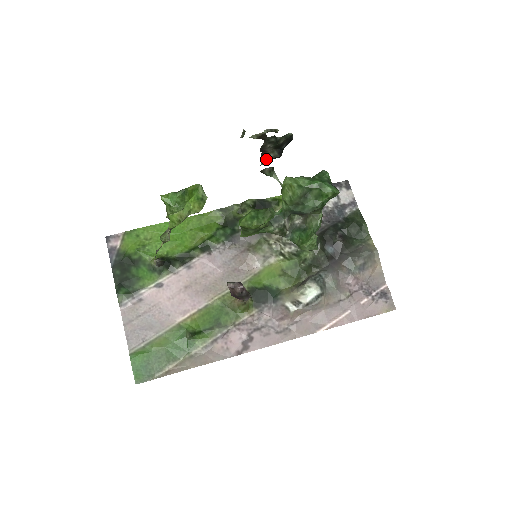
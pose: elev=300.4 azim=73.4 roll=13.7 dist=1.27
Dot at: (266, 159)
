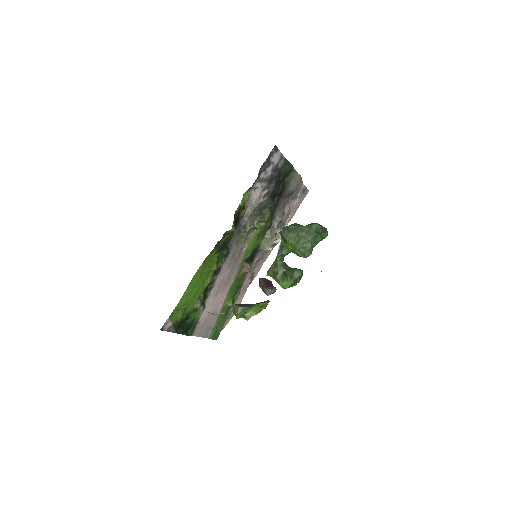
Dot at: occluded
